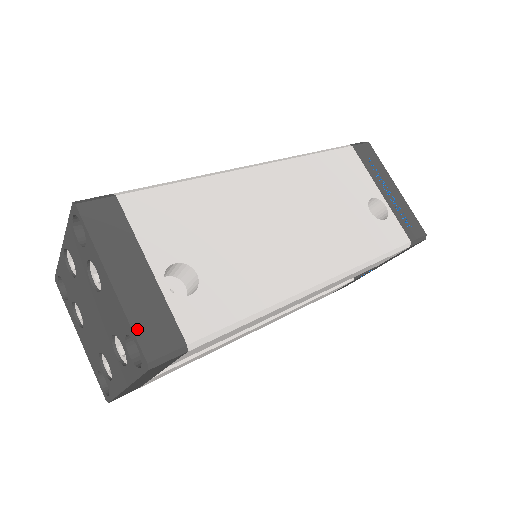
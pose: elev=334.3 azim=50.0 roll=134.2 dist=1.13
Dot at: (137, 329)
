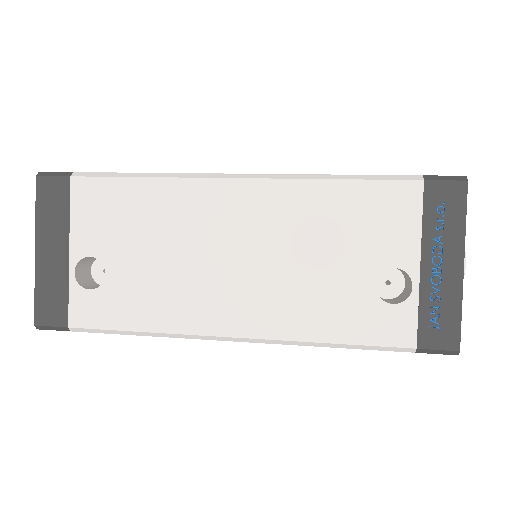
Dot at: (38, 297)
